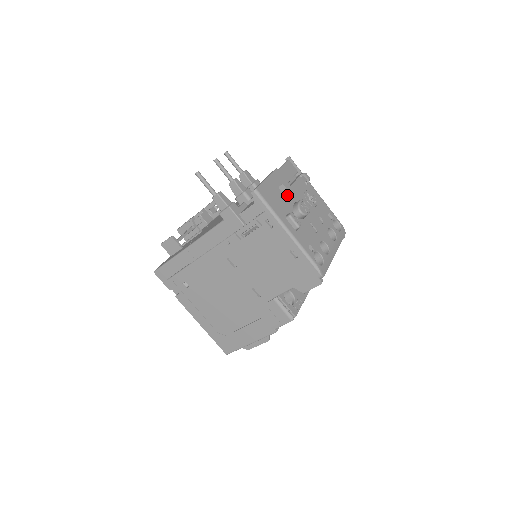
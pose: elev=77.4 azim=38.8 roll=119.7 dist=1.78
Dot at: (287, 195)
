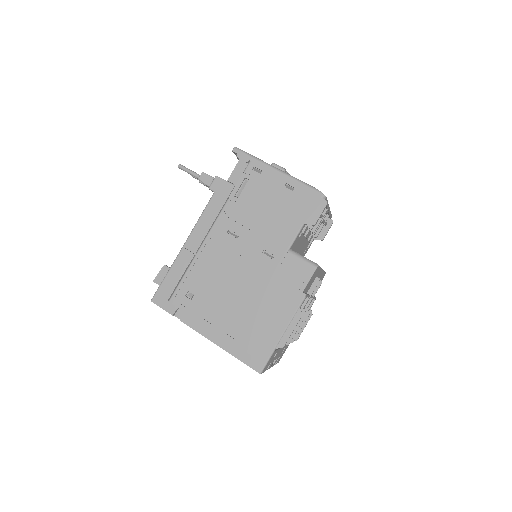
Dot at: occluded
